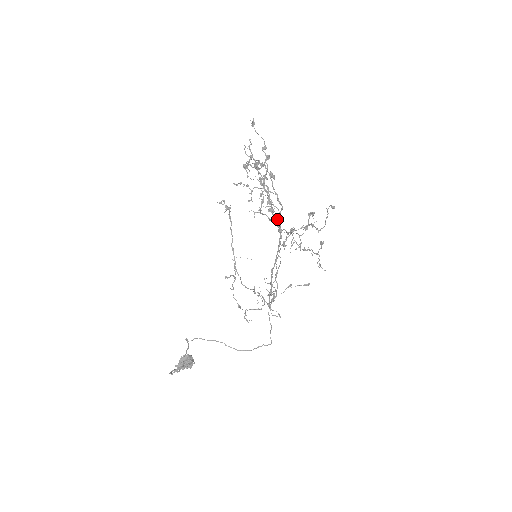
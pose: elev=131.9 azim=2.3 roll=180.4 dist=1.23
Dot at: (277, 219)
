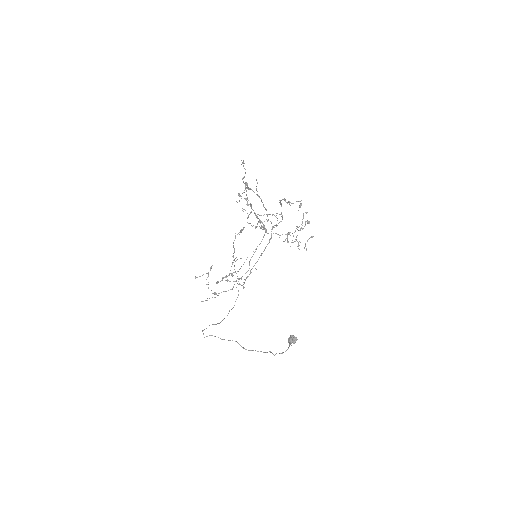
Dot at: occluded
